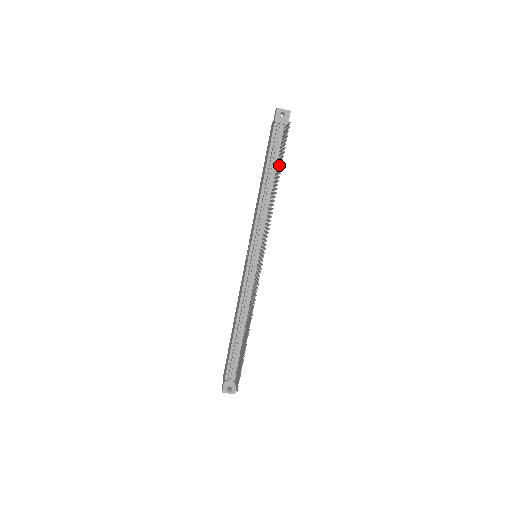
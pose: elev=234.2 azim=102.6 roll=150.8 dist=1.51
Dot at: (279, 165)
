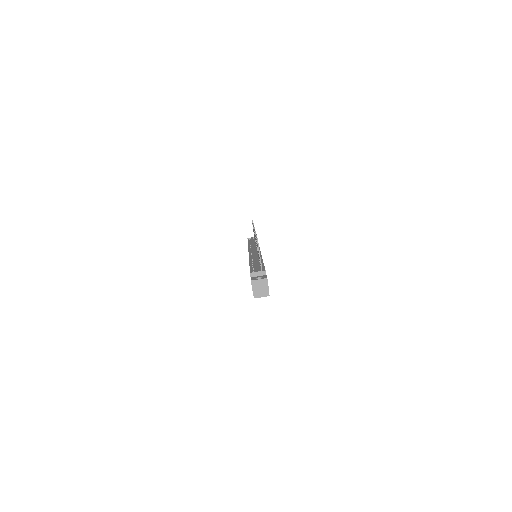
Dot at: occluded
